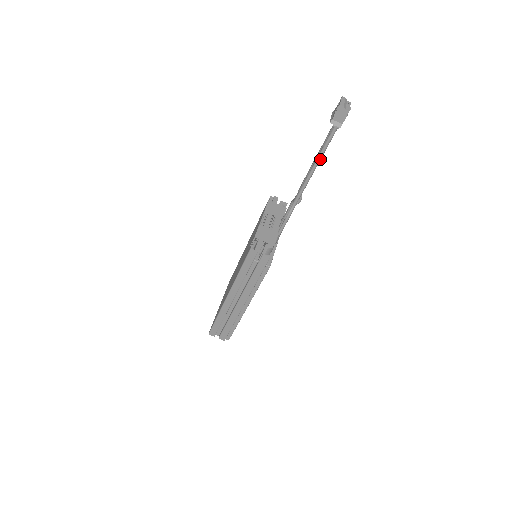
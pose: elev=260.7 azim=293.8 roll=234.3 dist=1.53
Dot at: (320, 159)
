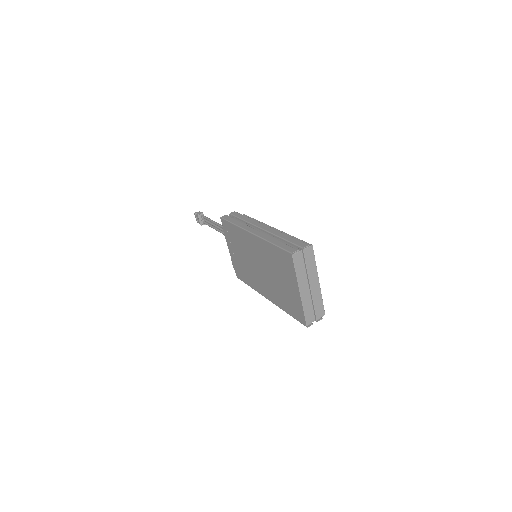
Dot at: (212, 220)
